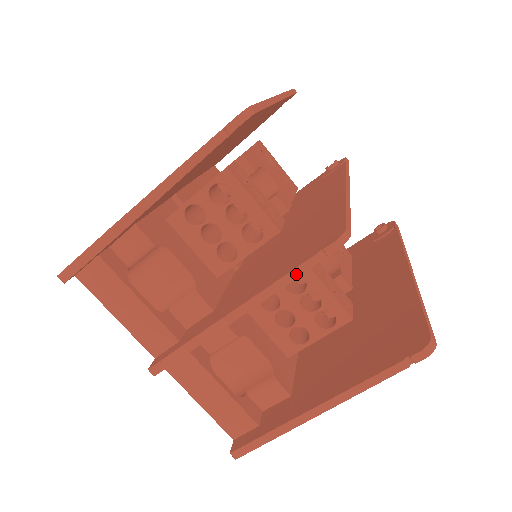
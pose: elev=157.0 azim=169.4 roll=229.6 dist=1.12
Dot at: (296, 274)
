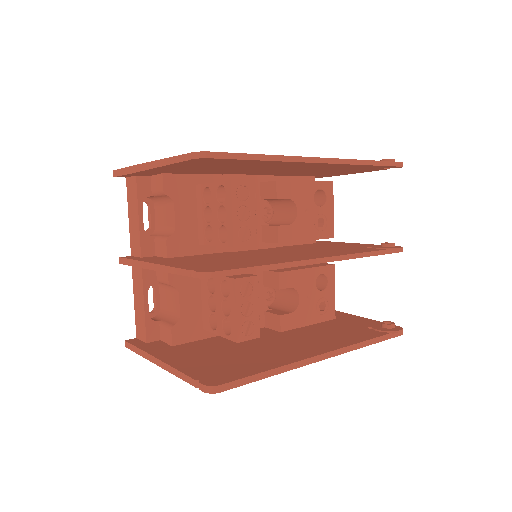
Dot at: (179, 272)
